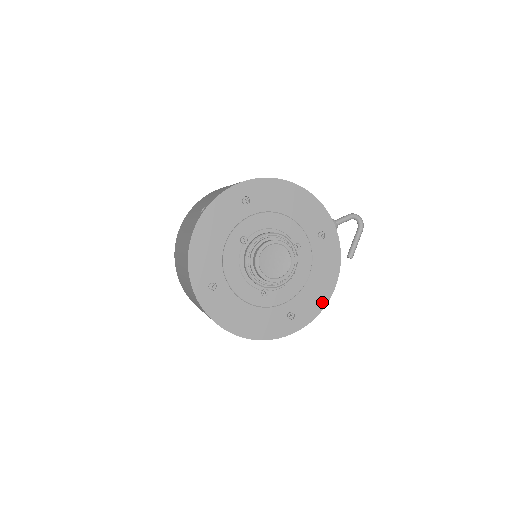
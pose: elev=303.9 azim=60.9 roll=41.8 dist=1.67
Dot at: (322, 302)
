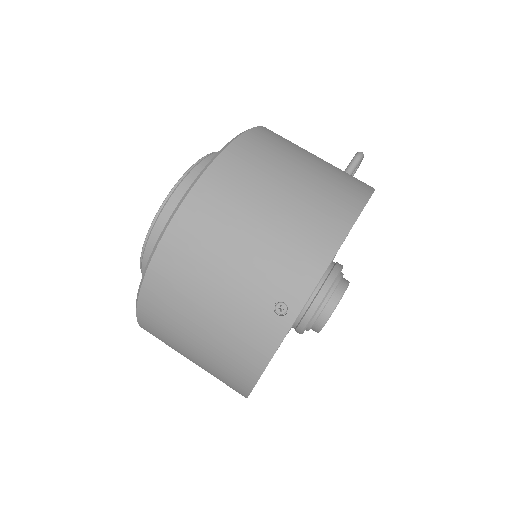
Dot at: occluded
